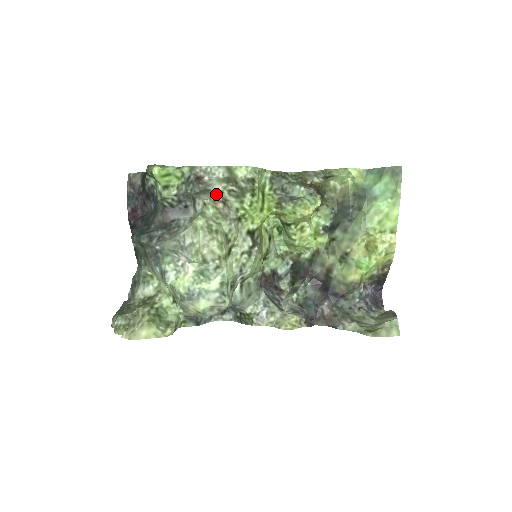
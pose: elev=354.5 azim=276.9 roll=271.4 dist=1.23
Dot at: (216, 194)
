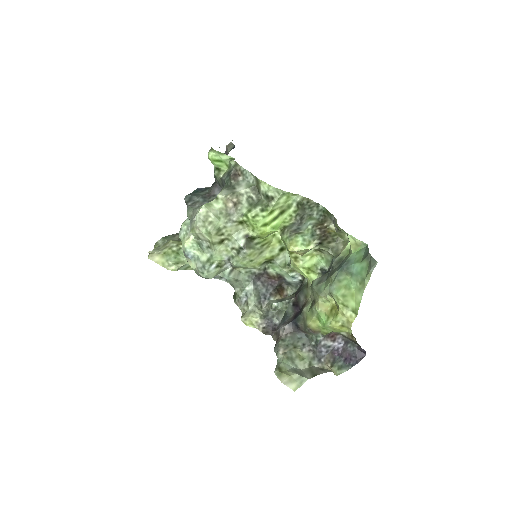
Dot at: (235, 194)
